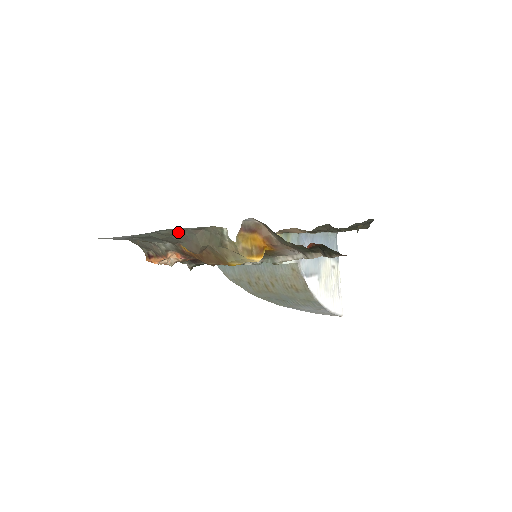
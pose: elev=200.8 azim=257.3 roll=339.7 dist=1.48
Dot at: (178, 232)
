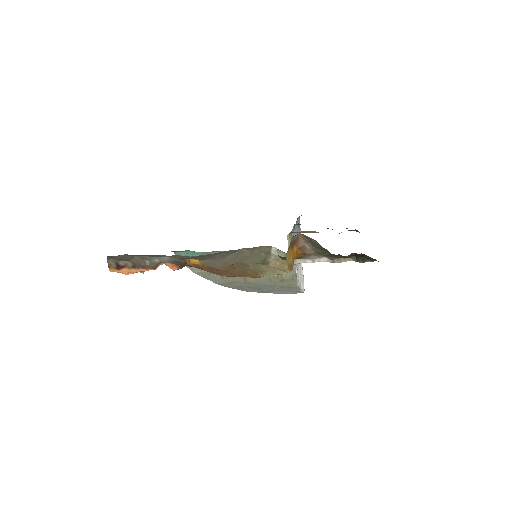
Dot at: occluded
